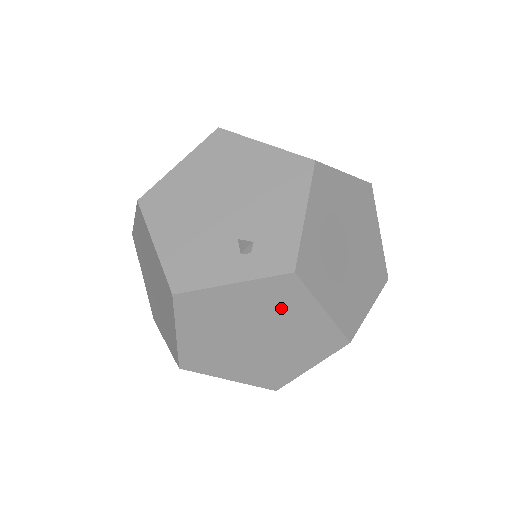
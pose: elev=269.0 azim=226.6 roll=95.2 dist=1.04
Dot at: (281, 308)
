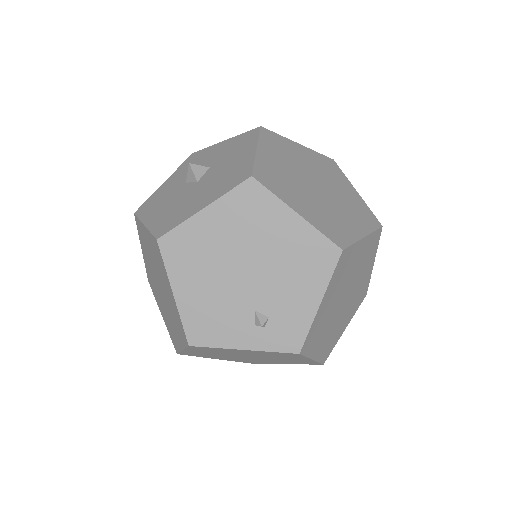
Dot at: (278, 356)
